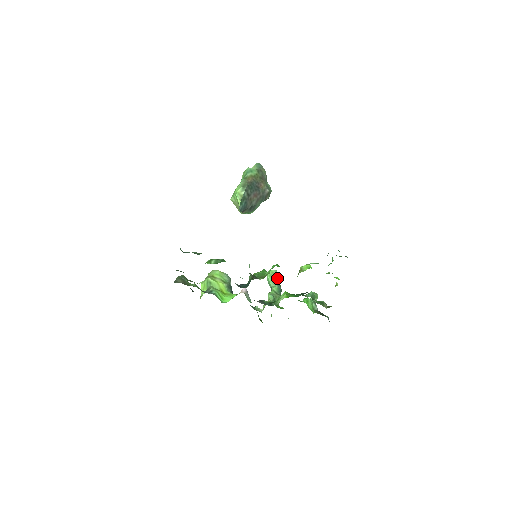
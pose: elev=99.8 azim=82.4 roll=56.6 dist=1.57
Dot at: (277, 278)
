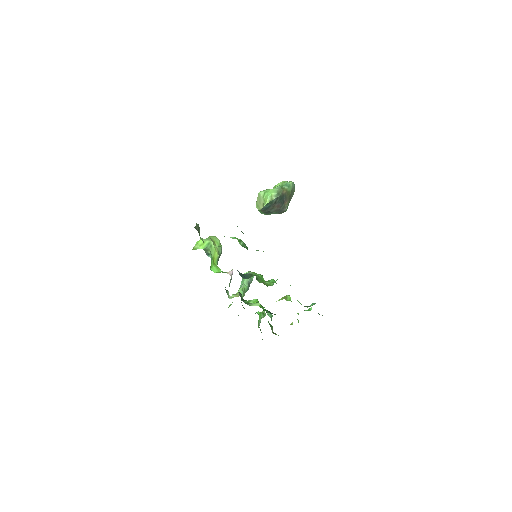
Dot at: (251, 281)
